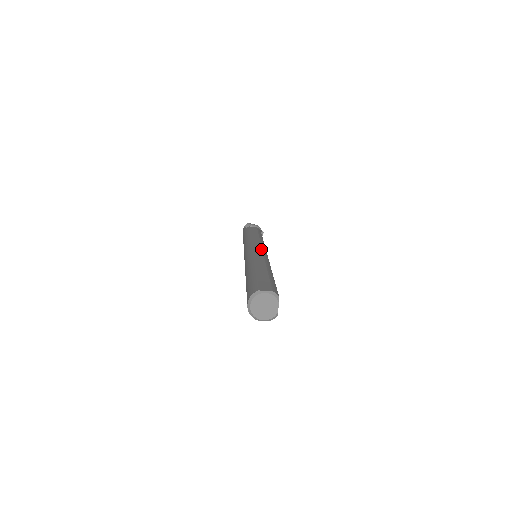
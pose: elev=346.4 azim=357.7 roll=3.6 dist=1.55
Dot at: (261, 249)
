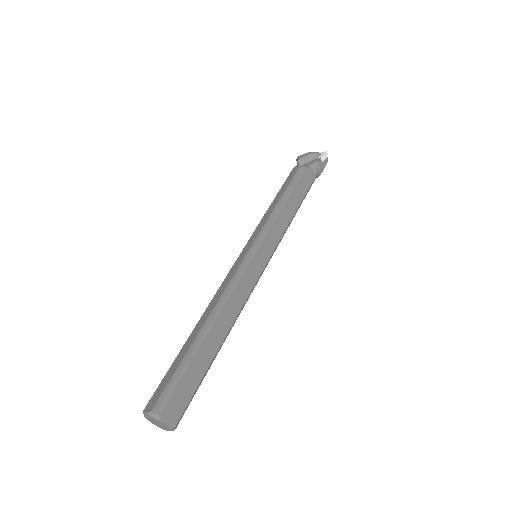
Dot at: (240, 262)
